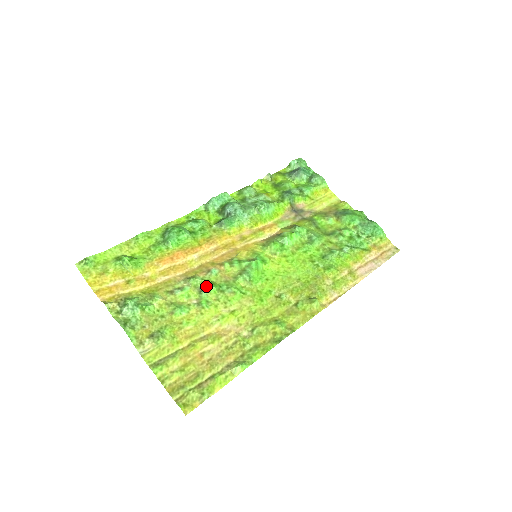
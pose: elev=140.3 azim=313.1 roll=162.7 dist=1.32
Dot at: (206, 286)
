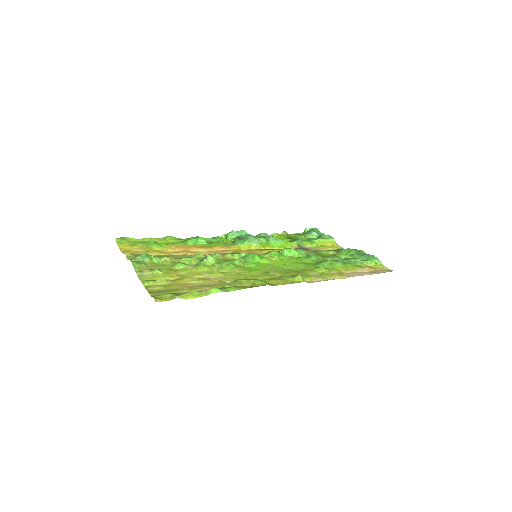
Dot at: (206, 257)
